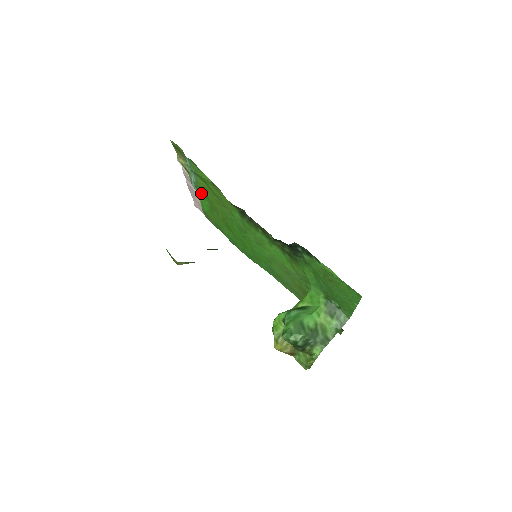
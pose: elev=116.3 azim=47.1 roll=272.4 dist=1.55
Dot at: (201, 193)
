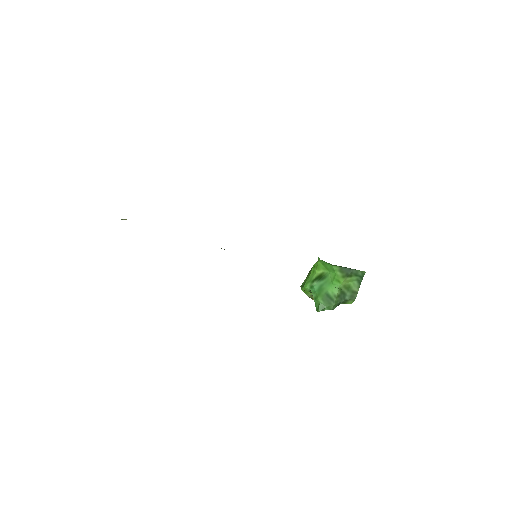
Dot at: occluded
